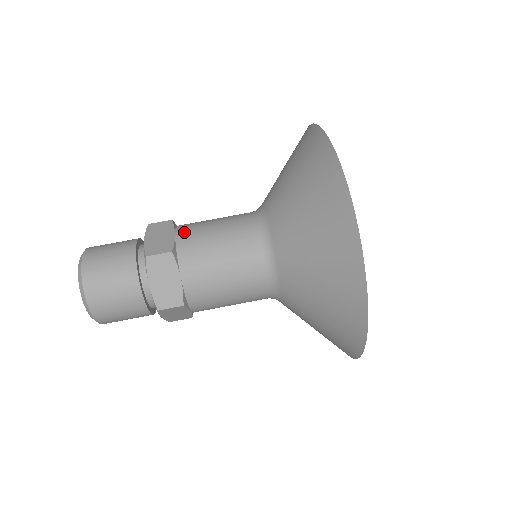
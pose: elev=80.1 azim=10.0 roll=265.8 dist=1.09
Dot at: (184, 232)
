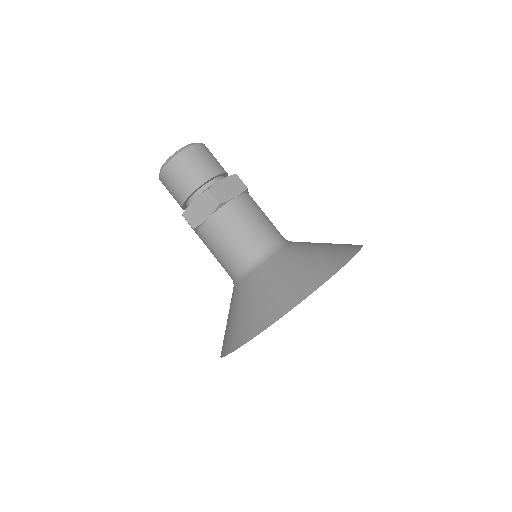
Dot at: occluded
